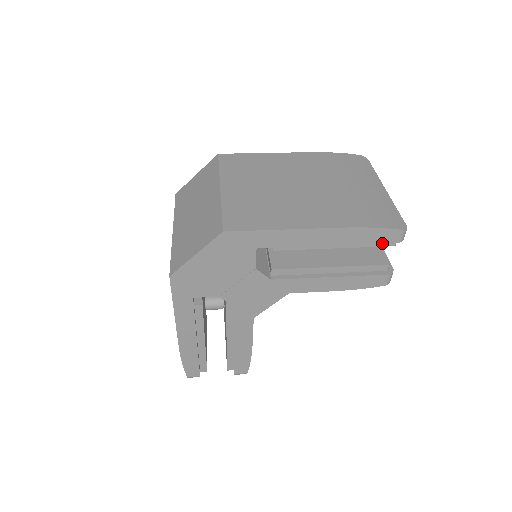
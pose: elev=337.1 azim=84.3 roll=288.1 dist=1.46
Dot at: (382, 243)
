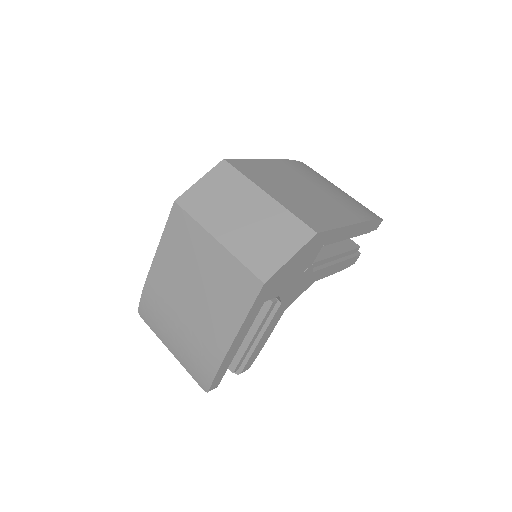
Dot at: occluded
